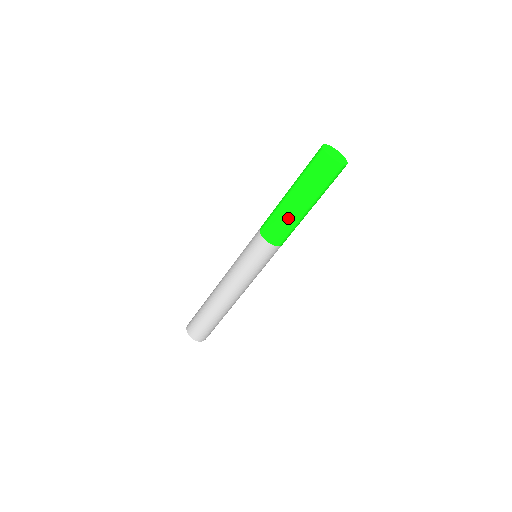
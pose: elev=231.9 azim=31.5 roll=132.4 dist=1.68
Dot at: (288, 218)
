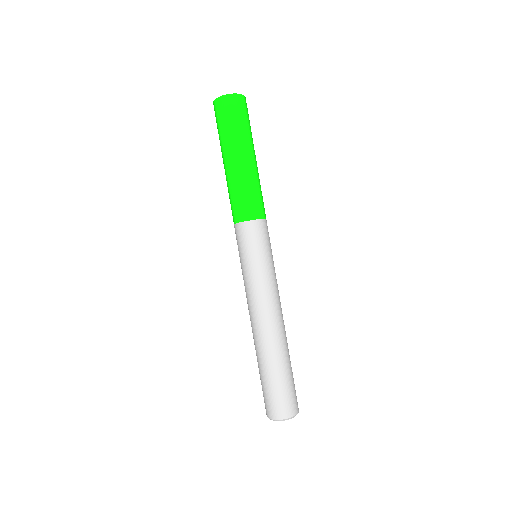
Dot at: (228, 184)
